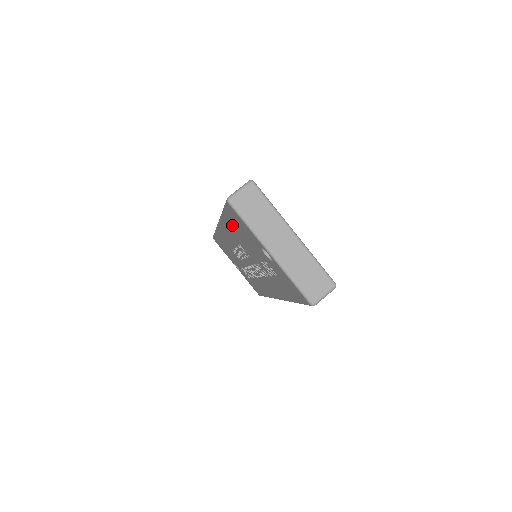
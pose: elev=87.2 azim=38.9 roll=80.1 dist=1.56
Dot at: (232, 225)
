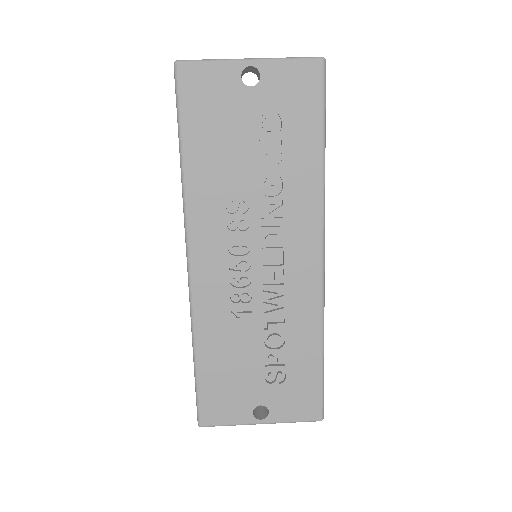
Dot at: (200, 146)
